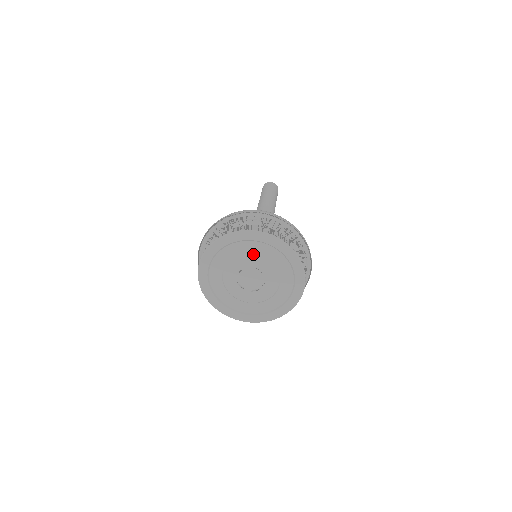
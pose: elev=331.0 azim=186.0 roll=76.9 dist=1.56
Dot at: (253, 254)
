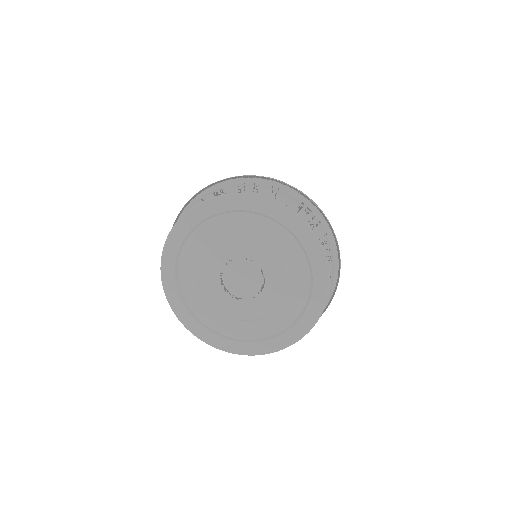
Dot at: (220, 239)
